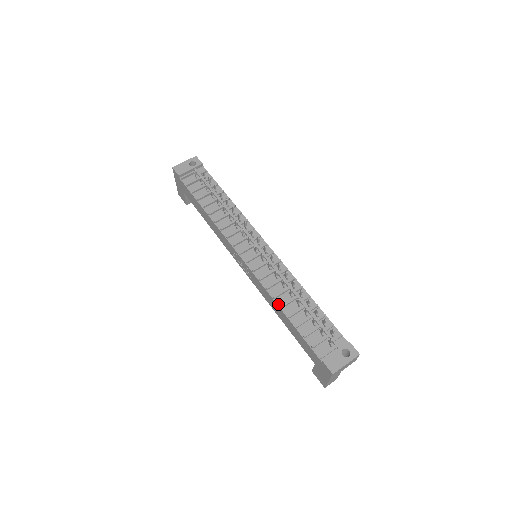
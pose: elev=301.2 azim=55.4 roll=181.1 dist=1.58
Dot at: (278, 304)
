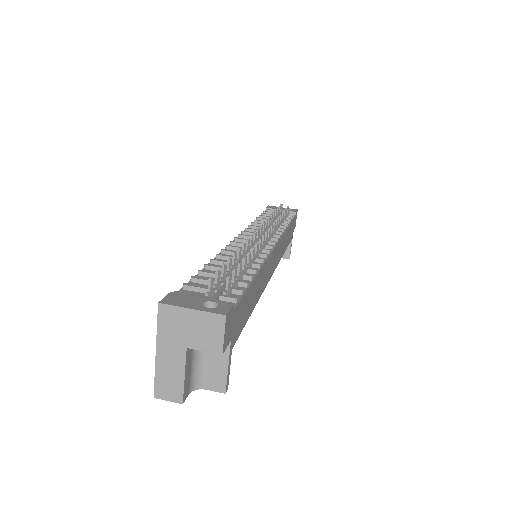
Dot at: occluded
